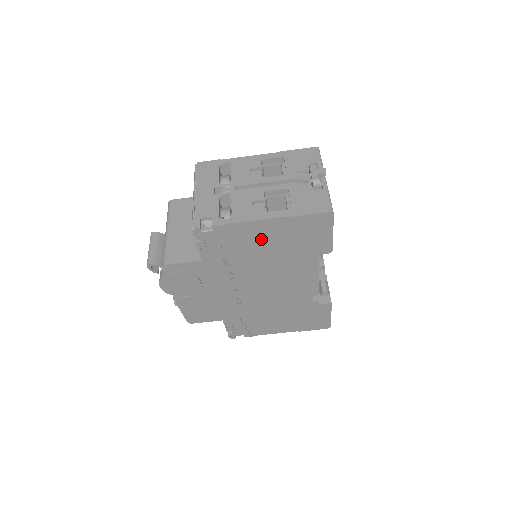
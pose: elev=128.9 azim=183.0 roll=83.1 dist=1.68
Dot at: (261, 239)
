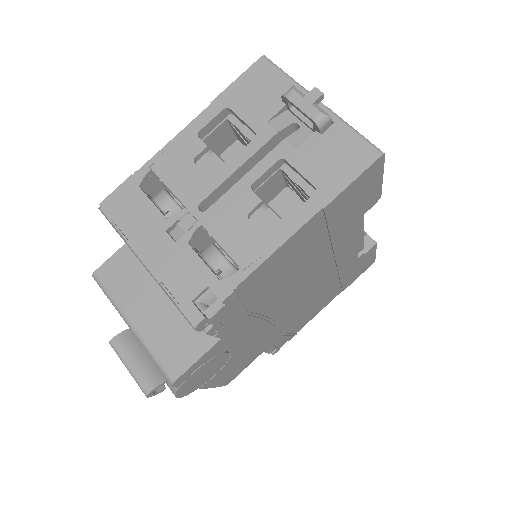
Dot at: (291, 258)
